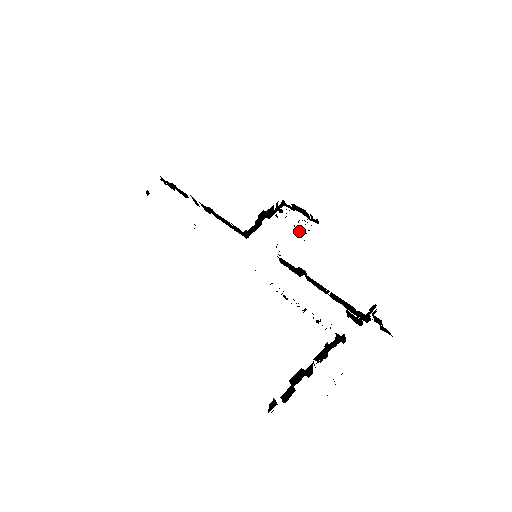
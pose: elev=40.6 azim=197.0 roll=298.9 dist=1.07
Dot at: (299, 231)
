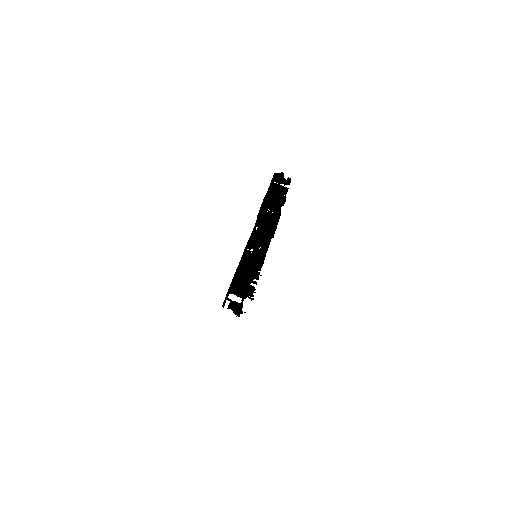
Dot at: occluded
